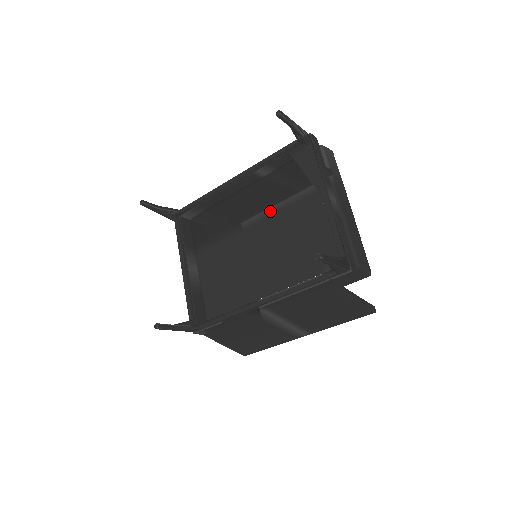
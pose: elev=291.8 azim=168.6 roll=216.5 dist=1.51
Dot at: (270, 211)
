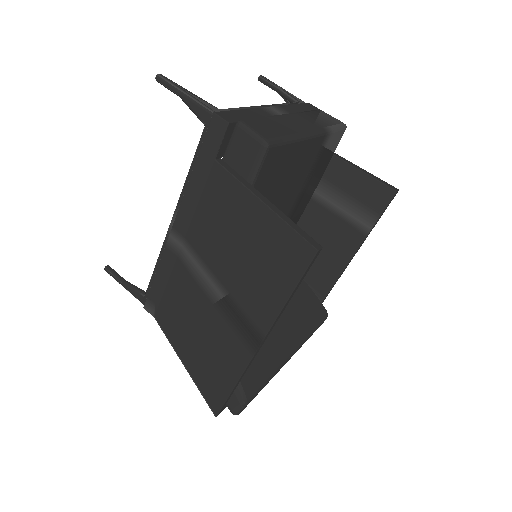
Dot at: occluded
